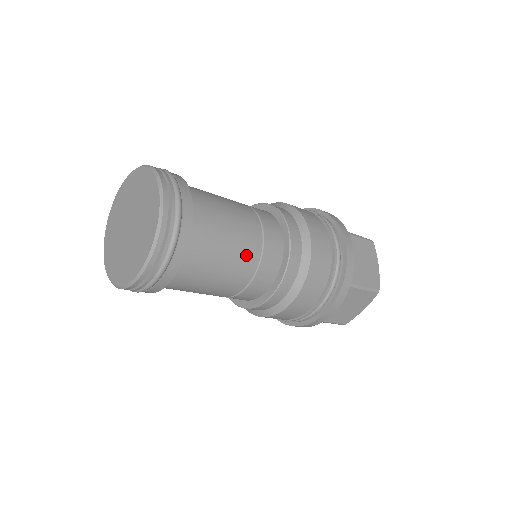
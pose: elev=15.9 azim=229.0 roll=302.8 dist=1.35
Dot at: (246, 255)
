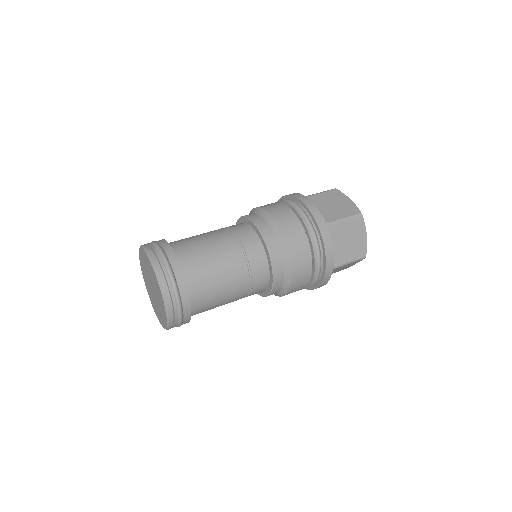
Dot at: (238, 290)
